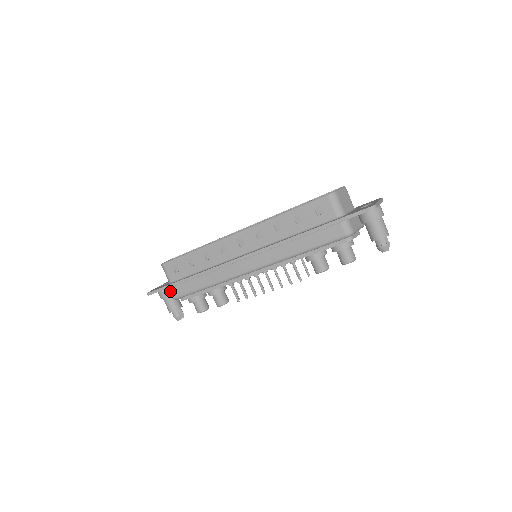
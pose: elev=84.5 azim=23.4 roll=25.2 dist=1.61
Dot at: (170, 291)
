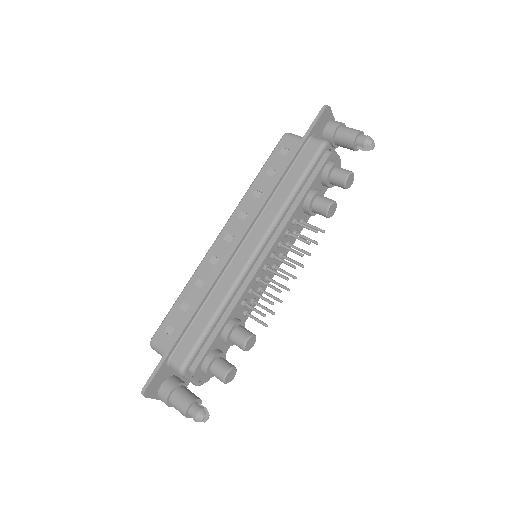
Dot at: (172, 363)
